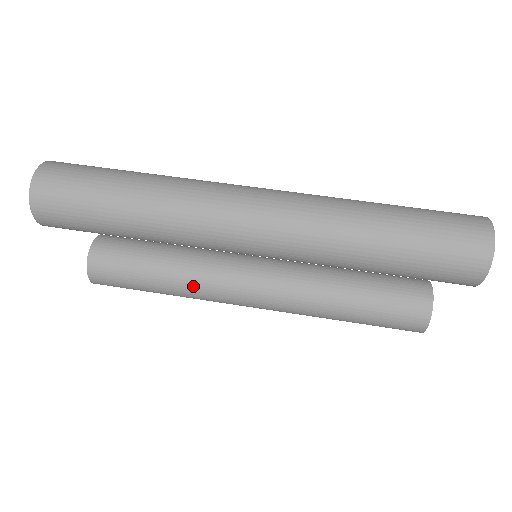
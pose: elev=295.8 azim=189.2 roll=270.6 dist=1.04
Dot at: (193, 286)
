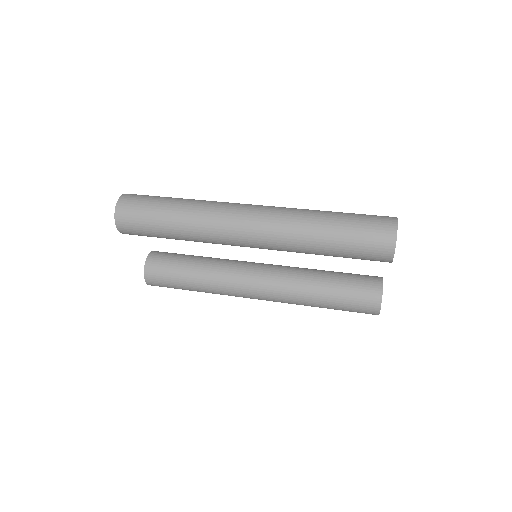
Dot at: (215, 282)
